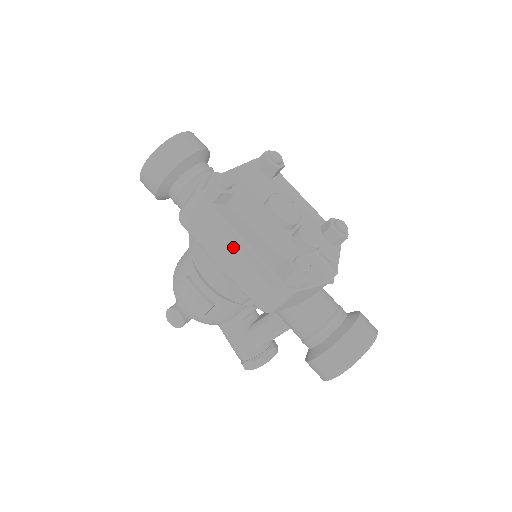
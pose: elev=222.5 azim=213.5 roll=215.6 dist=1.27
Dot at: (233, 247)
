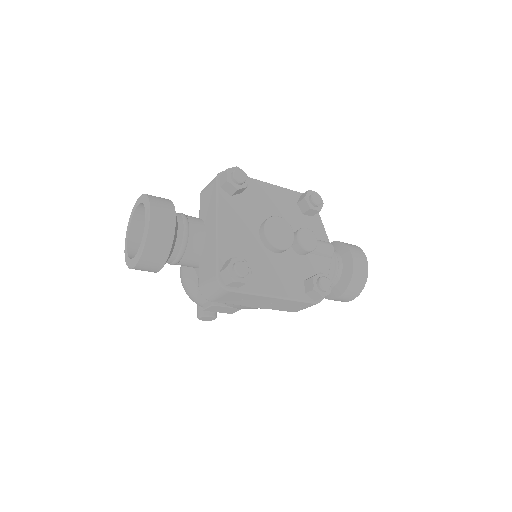
Dot at: (266, 301)
